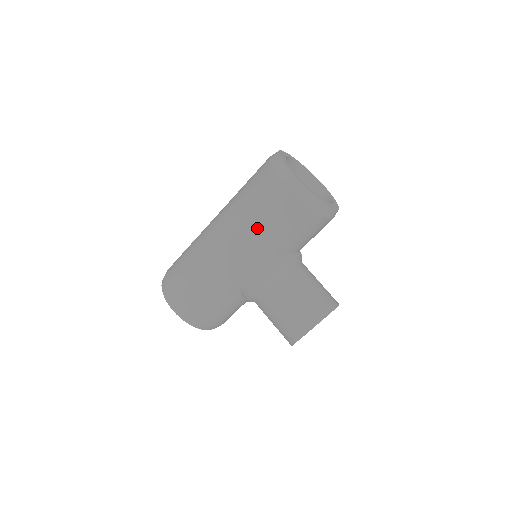
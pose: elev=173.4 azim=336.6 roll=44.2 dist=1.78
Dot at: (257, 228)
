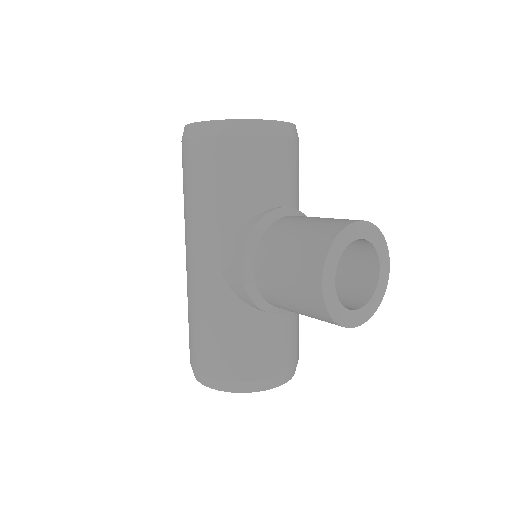
Dot at: (199, 210)
